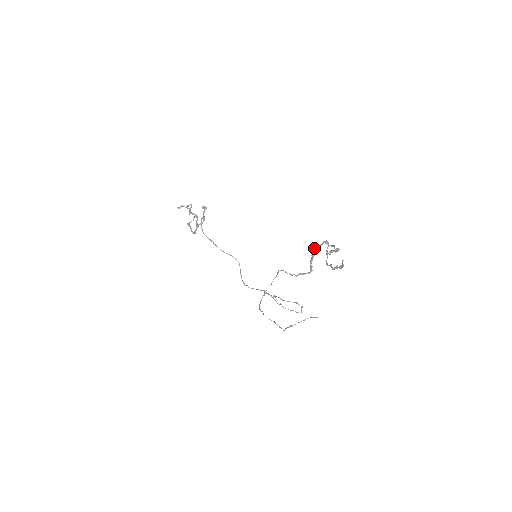
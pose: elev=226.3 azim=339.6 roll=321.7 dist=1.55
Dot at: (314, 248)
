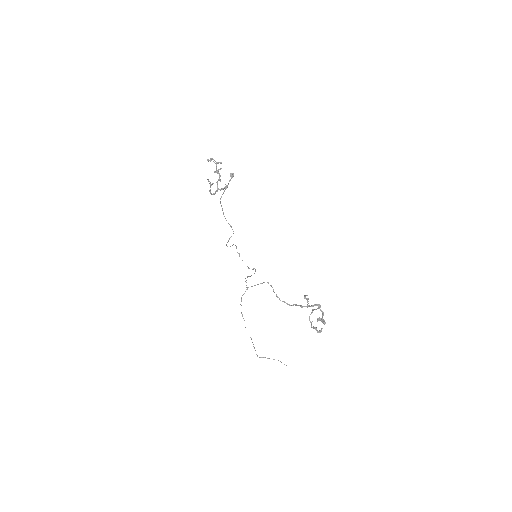
Dot at: (308, 301)
